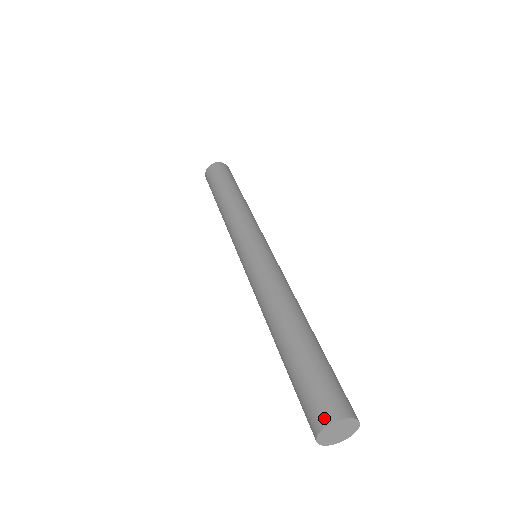
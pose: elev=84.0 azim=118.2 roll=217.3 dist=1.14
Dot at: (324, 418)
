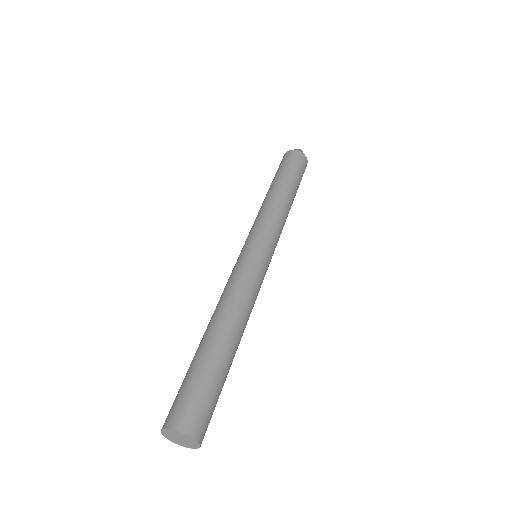
Dot at: (181, 423)
